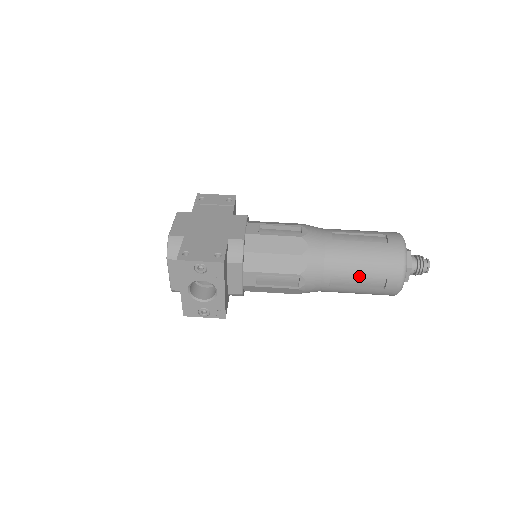
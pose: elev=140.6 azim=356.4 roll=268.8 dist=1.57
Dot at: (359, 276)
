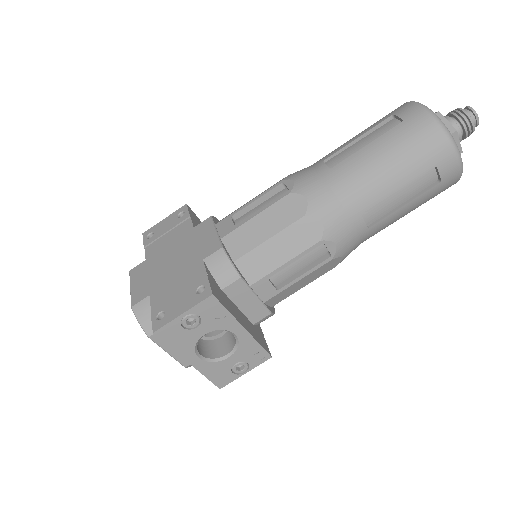
Dot at: (397, 188)
